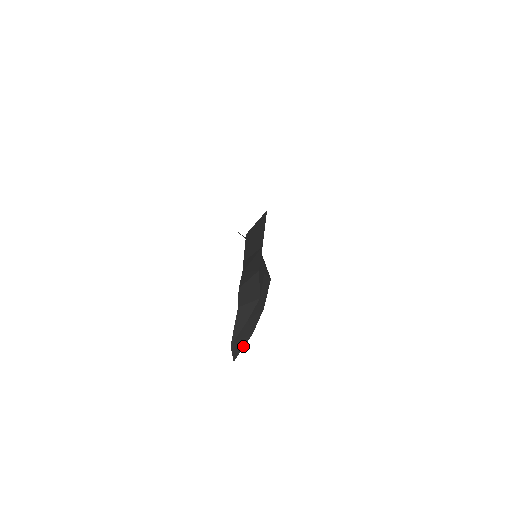
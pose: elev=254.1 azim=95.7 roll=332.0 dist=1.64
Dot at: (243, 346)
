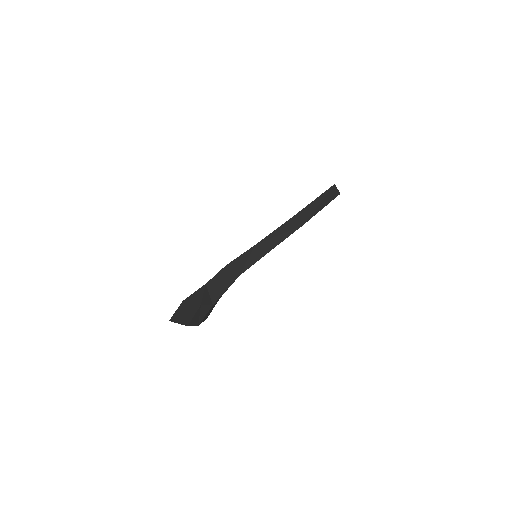
Dot at: (179, 322)
